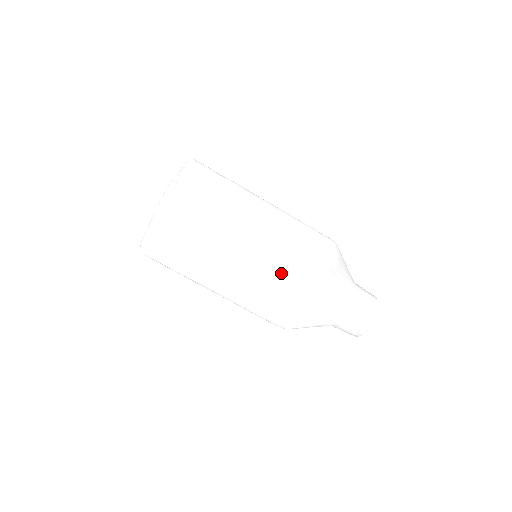
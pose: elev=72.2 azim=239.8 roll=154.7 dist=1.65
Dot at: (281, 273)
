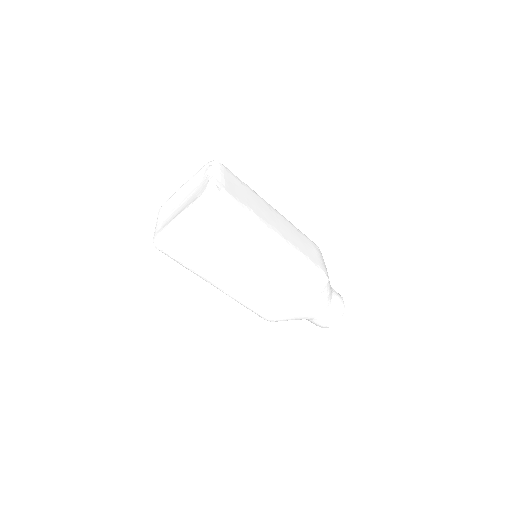
Dot at: (289, 276)
